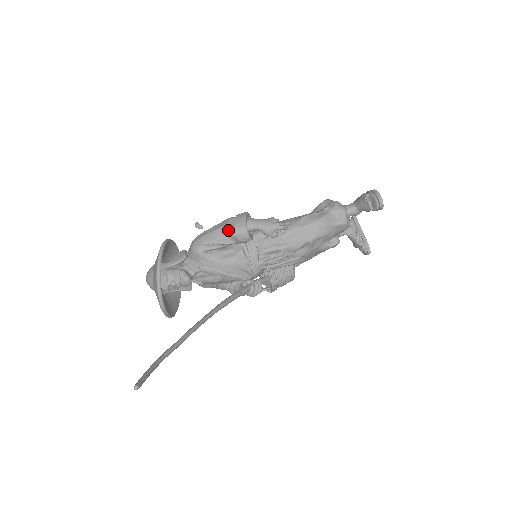
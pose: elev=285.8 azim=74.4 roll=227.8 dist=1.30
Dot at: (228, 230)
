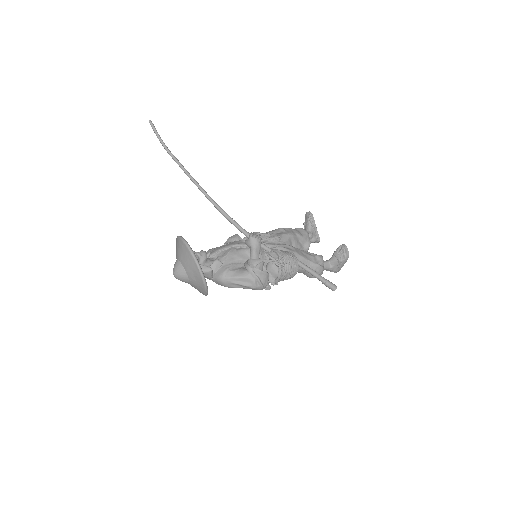
Dot at: (224, 243)
